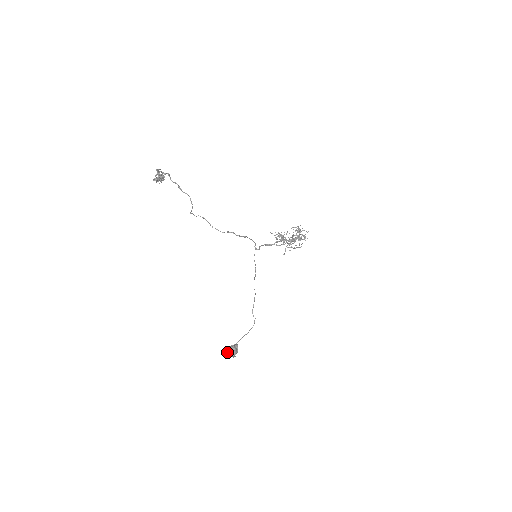
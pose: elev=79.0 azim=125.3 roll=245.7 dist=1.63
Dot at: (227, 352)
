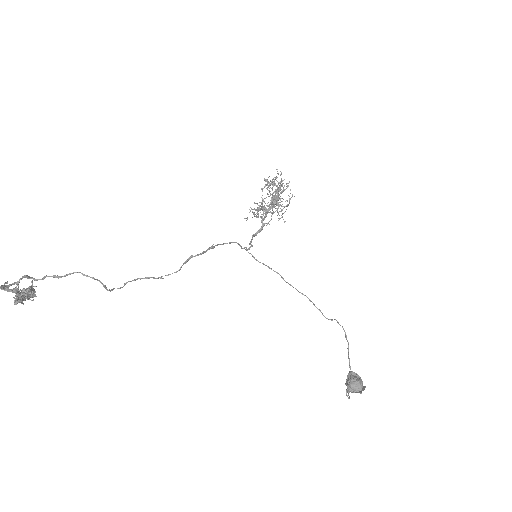
Dot at: occluded
